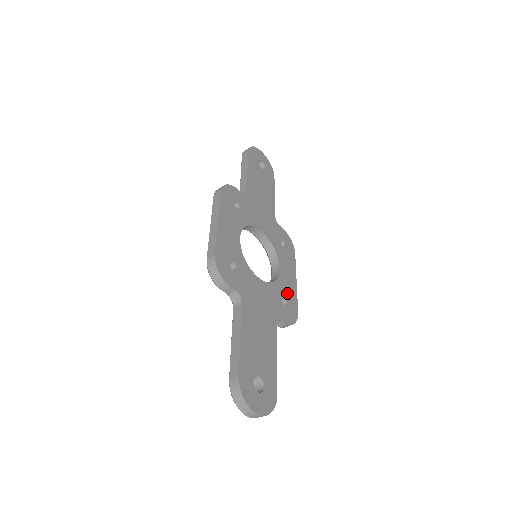
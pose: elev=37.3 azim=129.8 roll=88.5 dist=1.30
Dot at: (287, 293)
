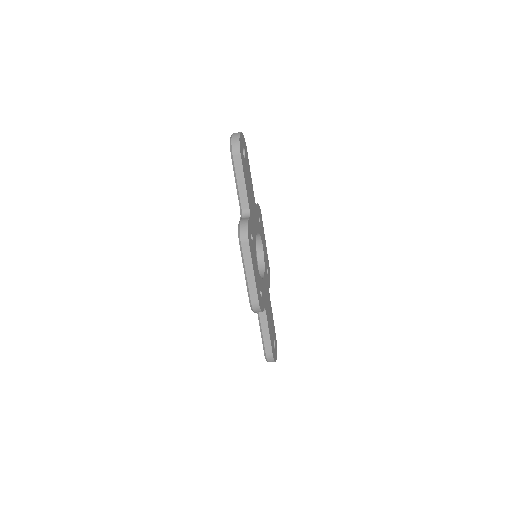
Dot at: (266, 261)
